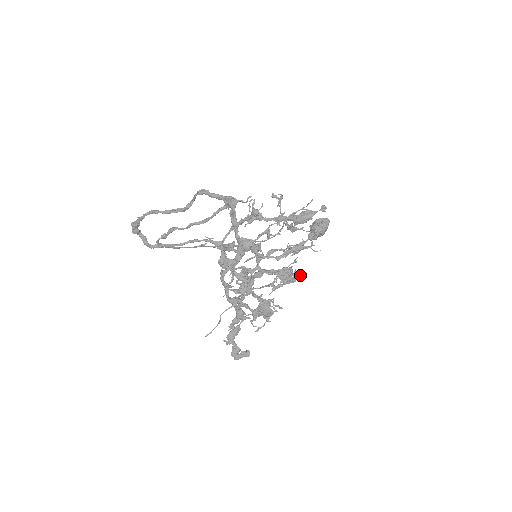
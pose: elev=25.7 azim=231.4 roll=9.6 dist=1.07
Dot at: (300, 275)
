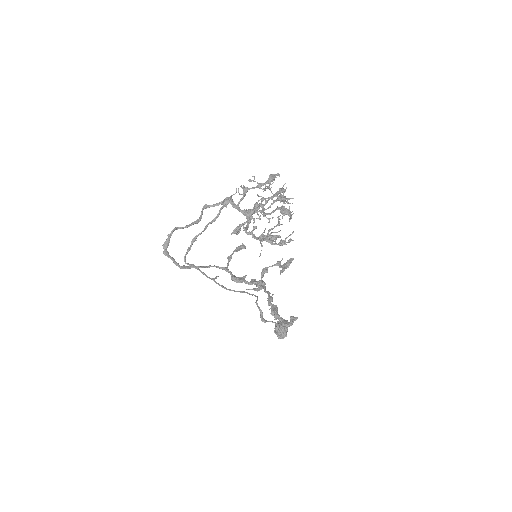
Dot at: (291, 258)
